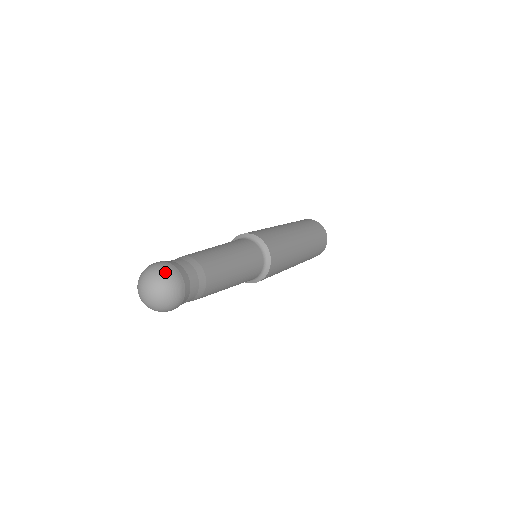
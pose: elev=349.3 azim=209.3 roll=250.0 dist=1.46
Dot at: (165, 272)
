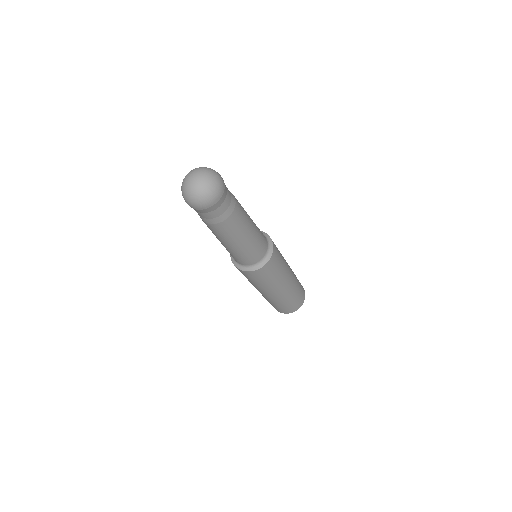
Dot at: (209, 168)
